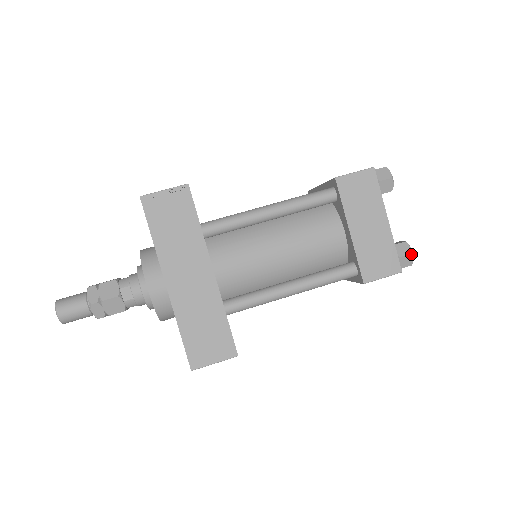
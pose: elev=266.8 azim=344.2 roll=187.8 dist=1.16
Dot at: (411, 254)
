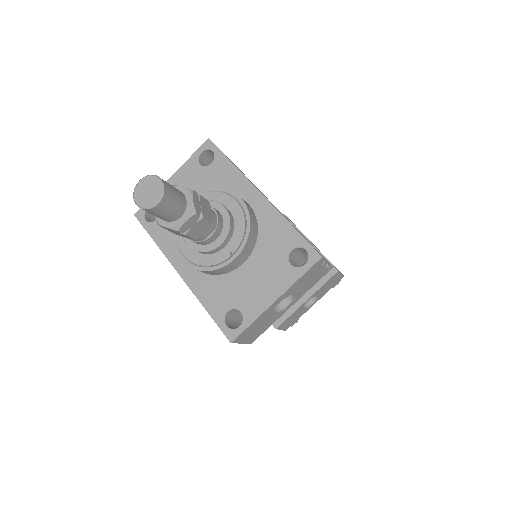
Dot at: occluded
